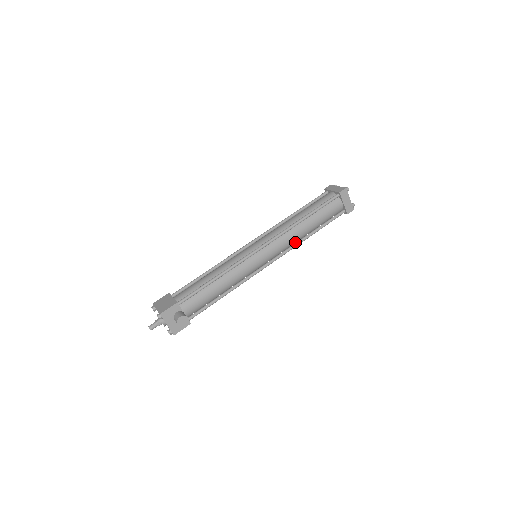
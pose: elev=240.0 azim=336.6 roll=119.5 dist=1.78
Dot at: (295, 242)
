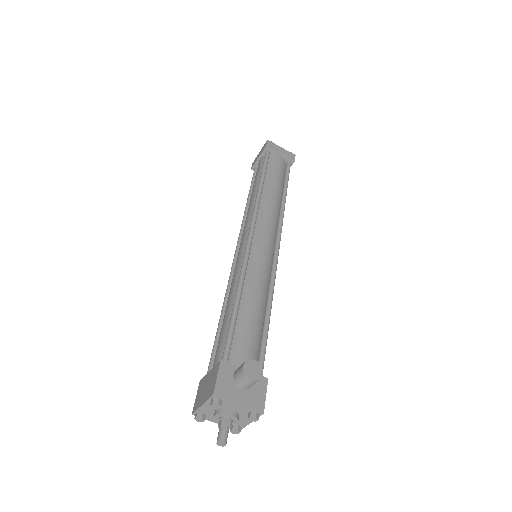
Dot at: (278, 214)
